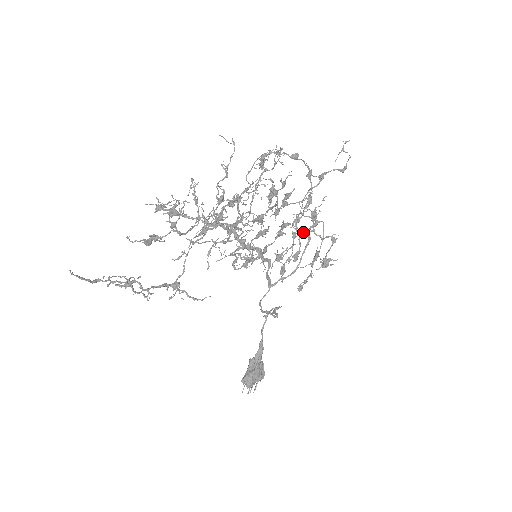
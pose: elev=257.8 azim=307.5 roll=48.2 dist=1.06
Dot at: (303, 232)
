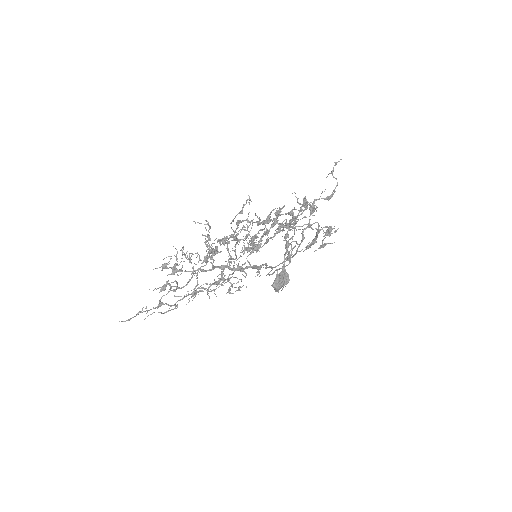
Dot at: (299, 229)
